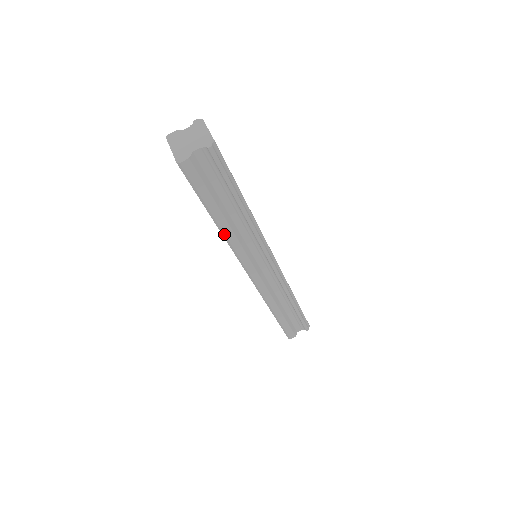
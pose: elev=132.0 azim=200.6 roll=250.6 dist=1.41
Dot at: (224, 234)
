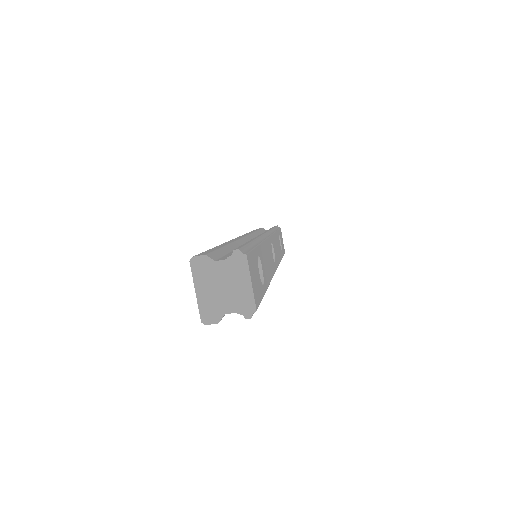
Dot at: occluded
